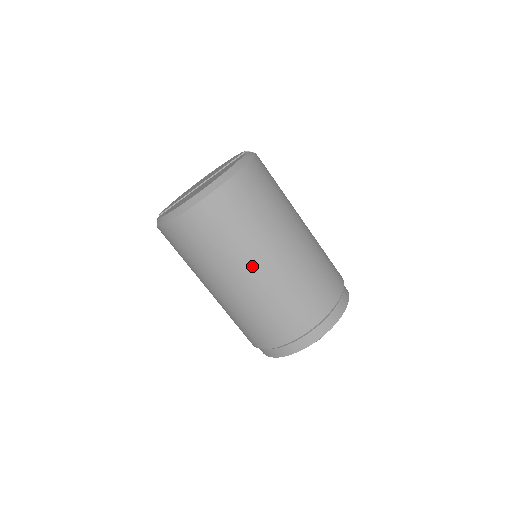
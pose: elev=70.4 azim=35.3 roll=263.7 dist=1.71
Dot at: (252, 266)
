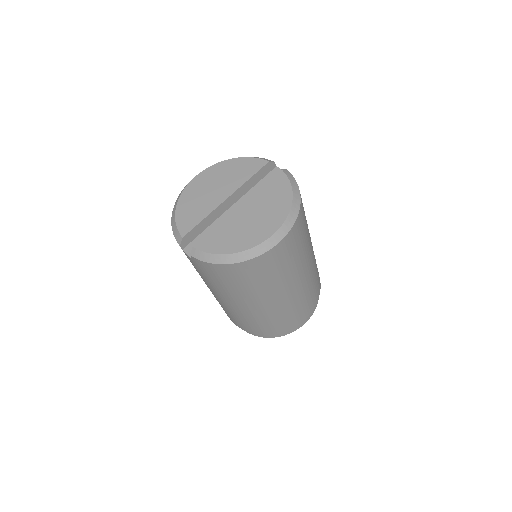
Dot at: (293, 285)
